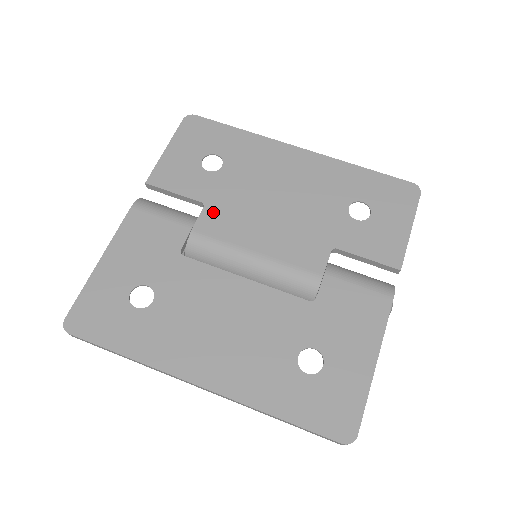
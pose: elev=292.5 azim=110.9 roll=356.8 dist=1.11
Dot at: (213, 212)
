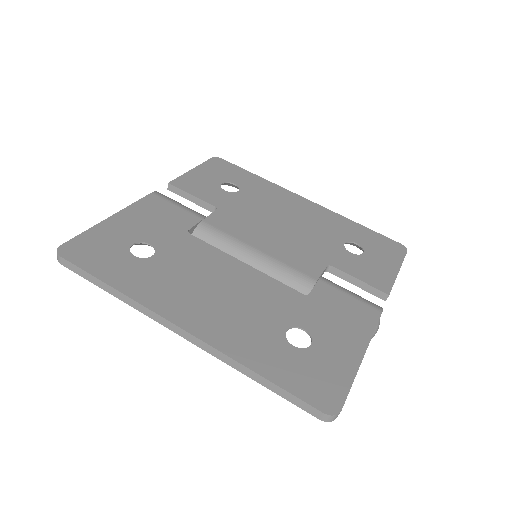
Dot at: (224, 215)
